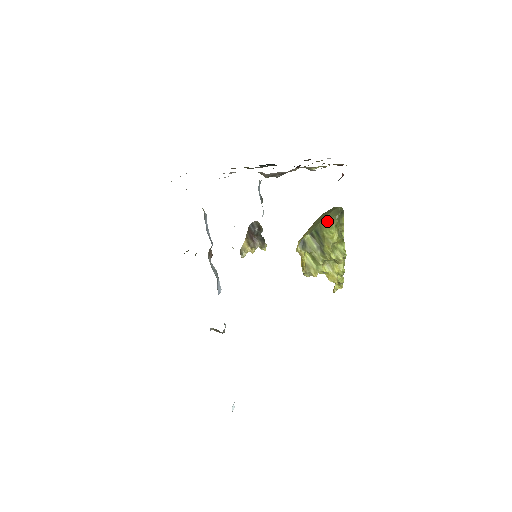
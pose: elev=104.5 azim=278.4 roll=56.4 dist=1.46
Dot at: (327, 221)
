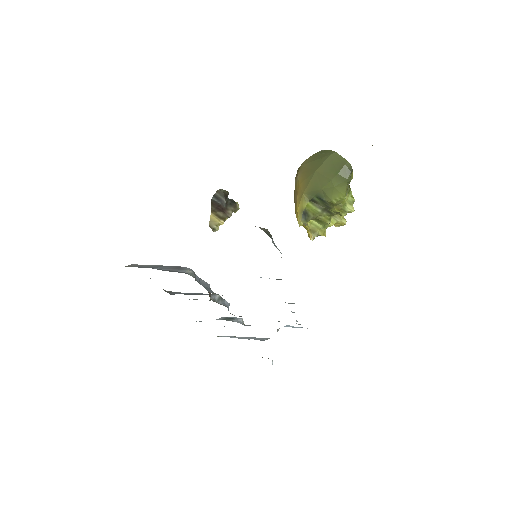
Dot at: (335, 188)
